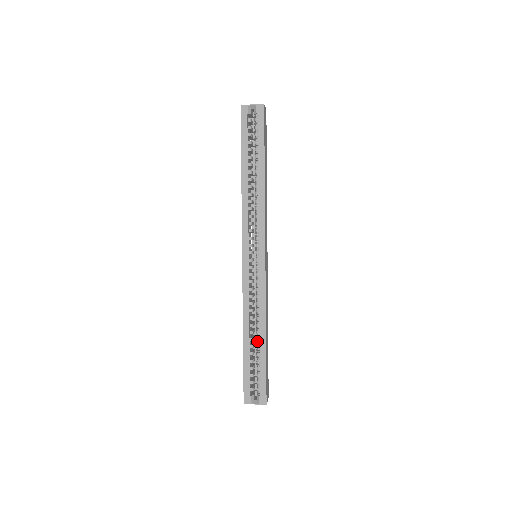
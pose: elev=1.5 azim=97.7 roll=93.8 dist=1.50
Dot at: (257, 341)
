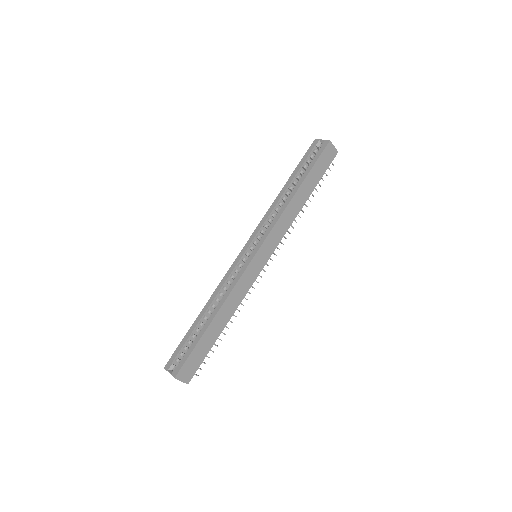
Dot at: (207, 321)
